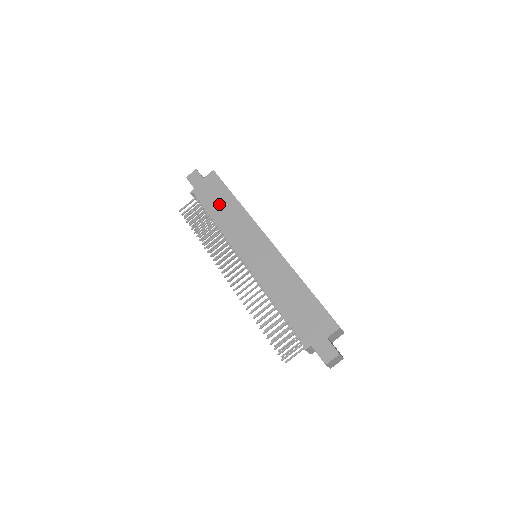
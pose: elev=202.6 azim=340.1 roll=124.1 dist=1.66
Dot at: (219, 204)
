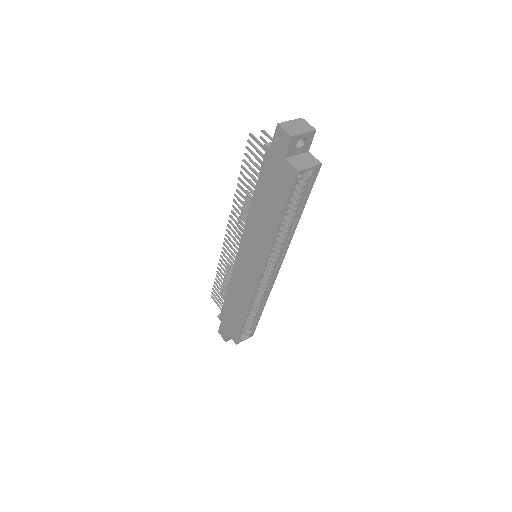
Dot at: (266, 201)
